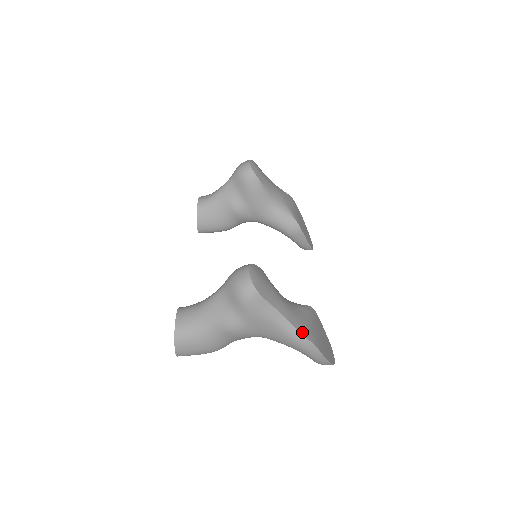
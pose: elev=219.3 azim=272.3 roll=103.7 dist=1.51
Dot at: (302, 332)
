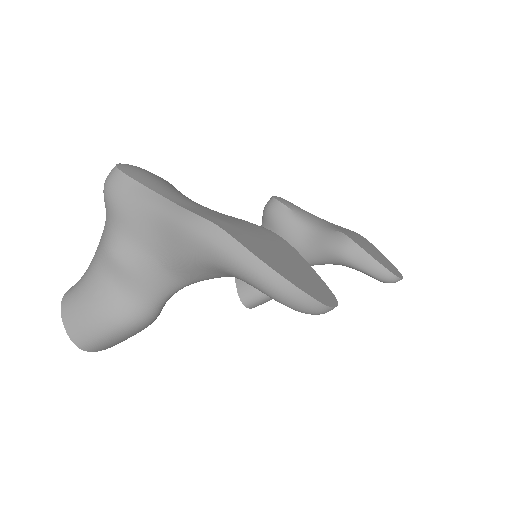
Dot at: (195, 212)
